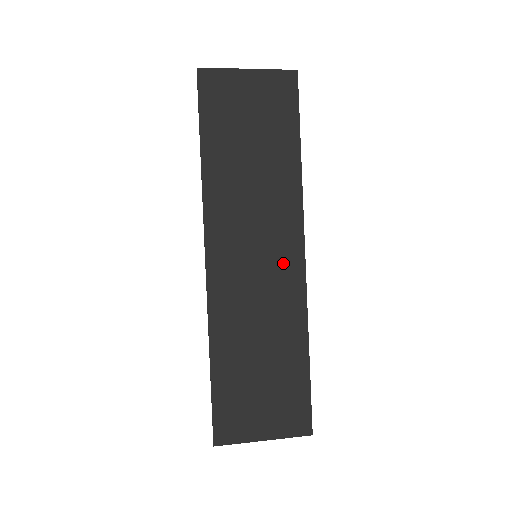
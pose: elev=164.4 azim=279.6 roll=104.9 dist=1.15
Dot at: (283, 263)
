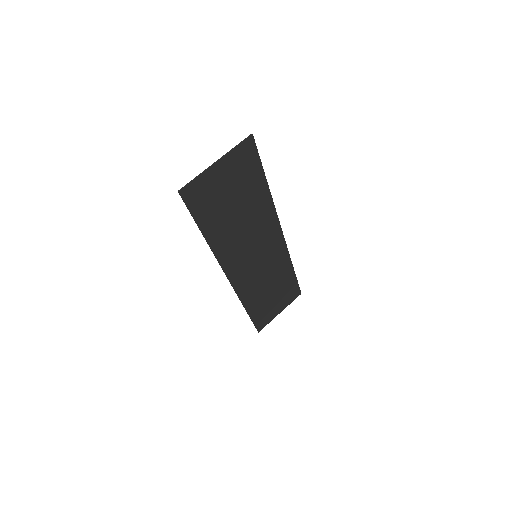
Dot at: (272, 247)
